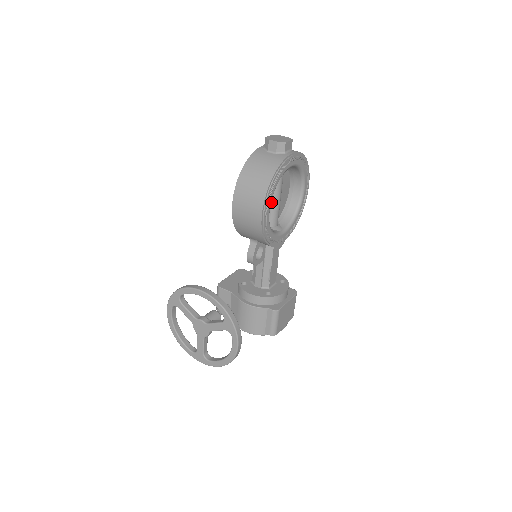
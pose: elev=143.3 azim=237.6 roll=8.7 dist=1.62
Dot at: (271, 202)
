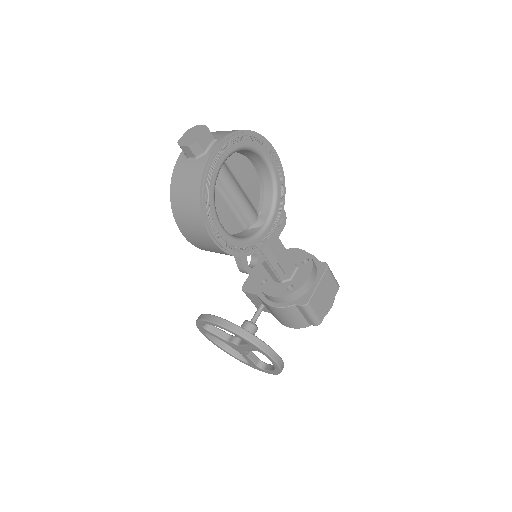
Dot at: (231, 204)
